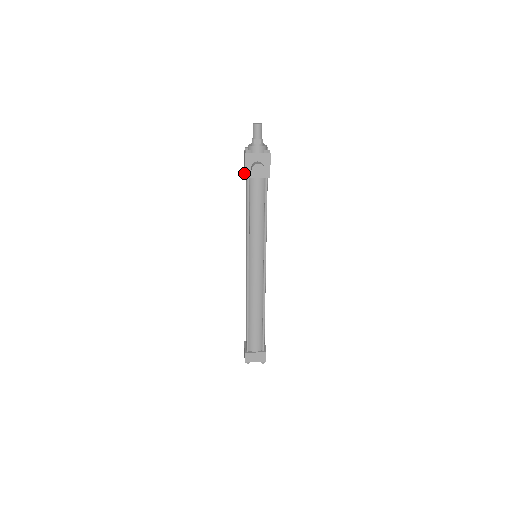
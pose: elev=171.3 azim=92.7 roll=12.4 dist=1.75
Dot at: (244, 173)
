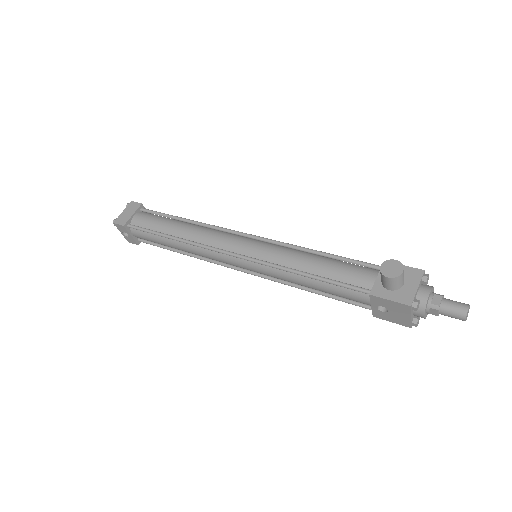
Dot at: (372, 304)
